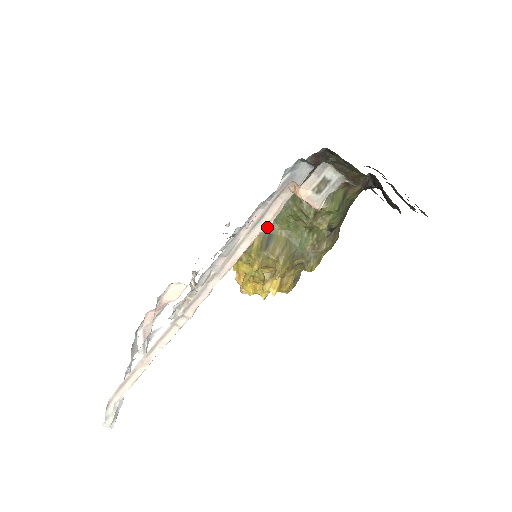
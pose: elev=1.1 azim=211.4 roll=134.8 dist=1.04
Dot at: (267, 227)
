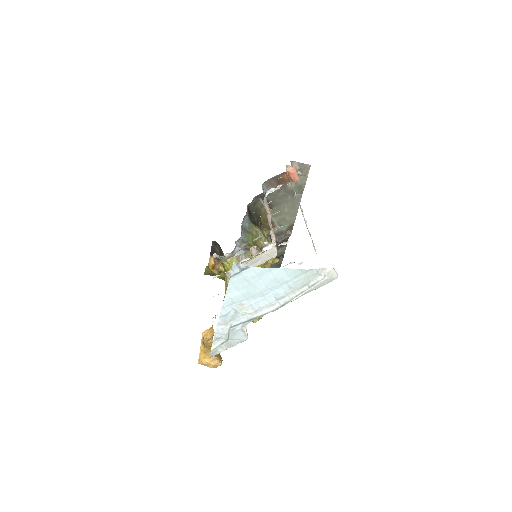
Dot at: occluded
